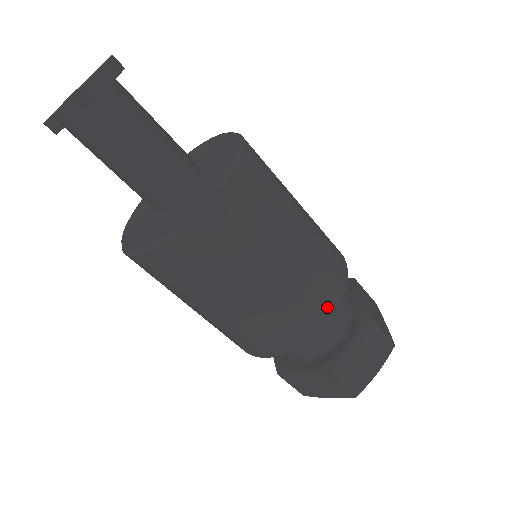
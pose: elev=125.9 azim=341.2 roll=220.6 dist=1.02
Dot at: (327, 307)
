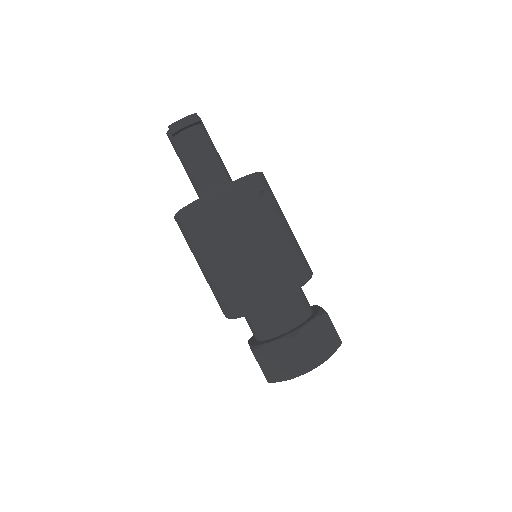
Dot at: (253, 302)
